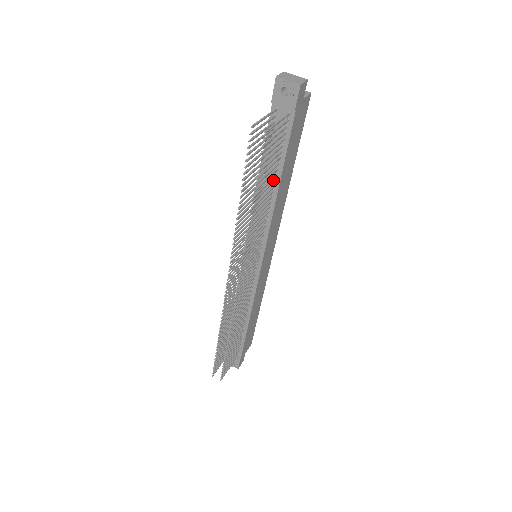
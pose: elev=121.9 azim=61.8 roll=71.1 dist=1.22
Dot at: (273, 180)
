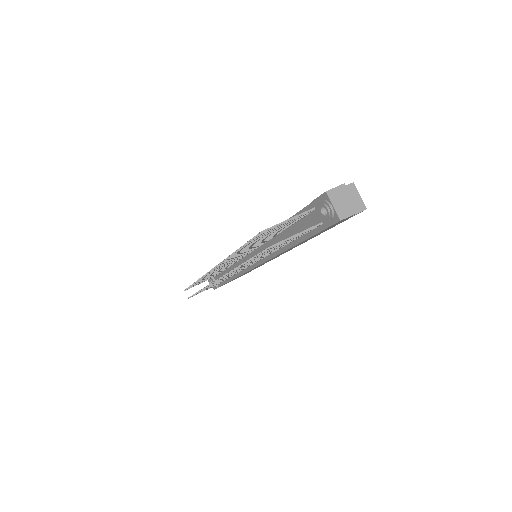
Dot at: occluded
